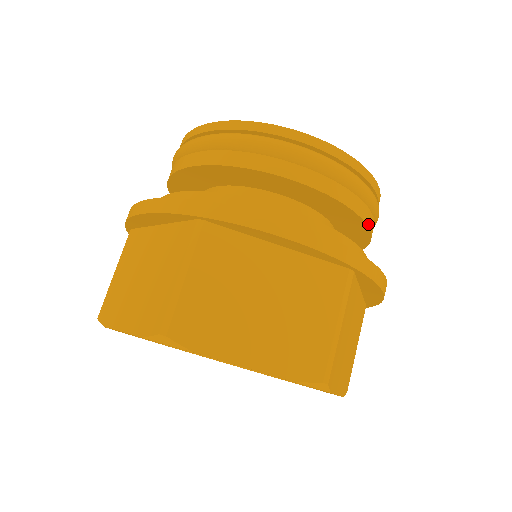
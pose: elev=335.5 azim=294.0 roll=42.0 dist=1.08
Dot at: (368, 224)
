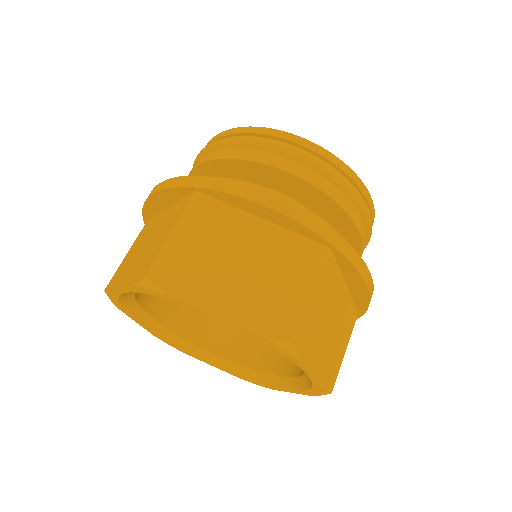
Dot at: (357, 224)
